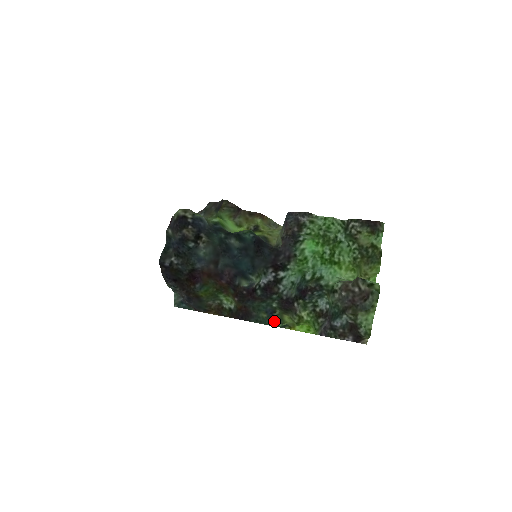
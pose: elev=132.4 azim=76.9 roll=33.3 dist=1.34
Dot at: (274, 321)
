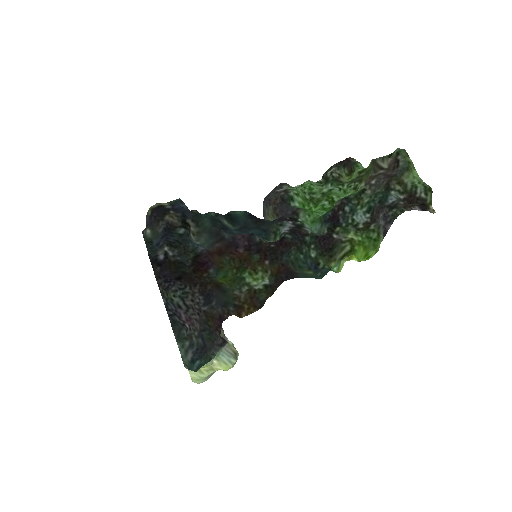
Dot at: (325, 271)
